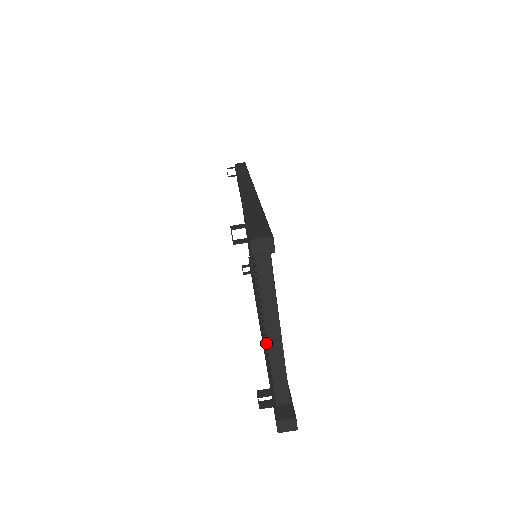
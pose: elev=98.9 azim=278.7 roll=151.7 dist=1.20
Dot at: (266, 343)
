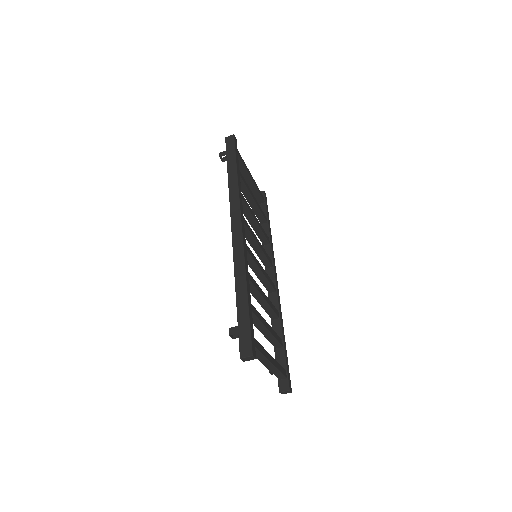
Dot at: (269, 341)
